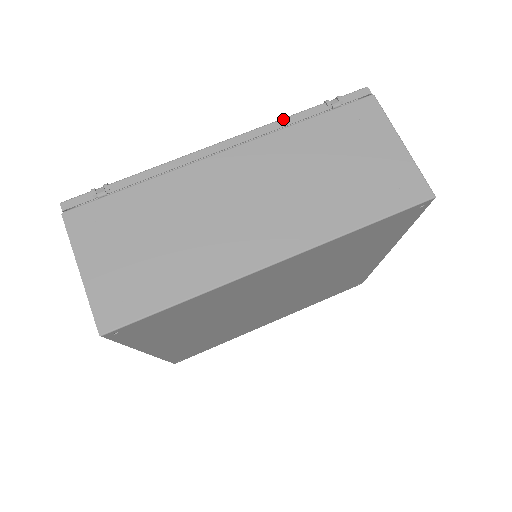
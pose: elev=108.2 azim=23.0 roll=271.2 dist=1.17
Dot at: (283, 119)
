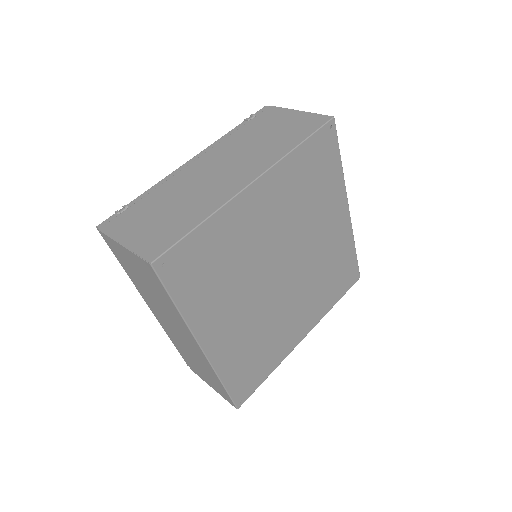
Dot at: (223, 136)
